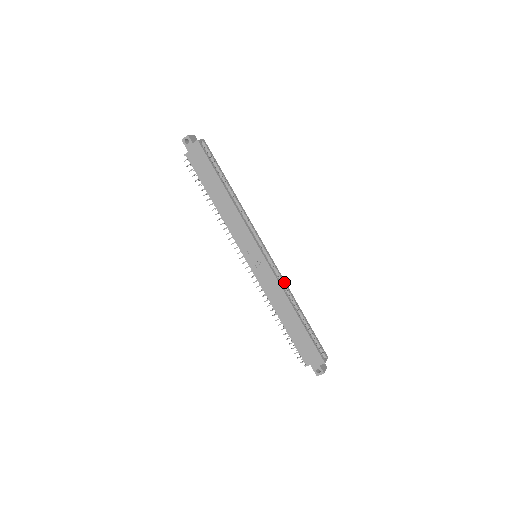
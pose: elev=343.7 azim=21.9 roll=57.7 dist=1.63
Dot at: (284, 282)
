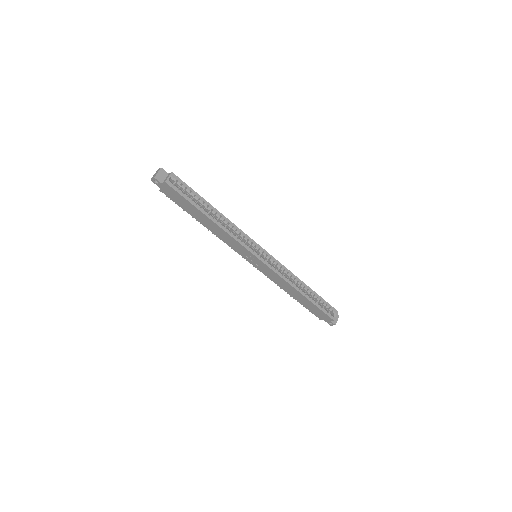
Dot at: (287, 271)
